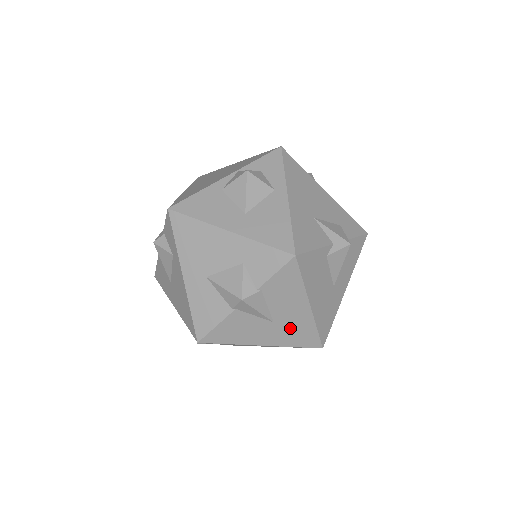
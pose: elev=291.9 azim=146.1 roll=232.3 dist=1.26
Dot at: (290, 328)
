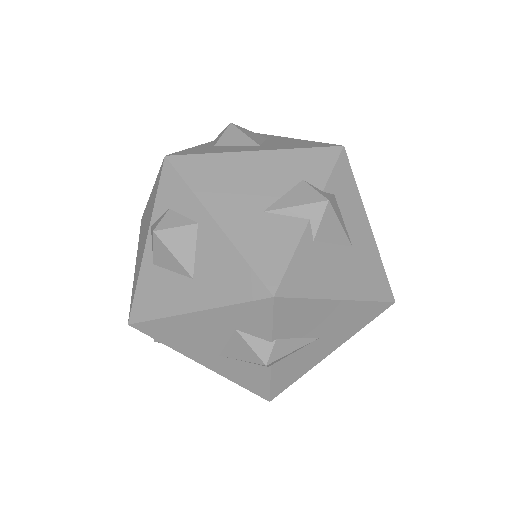
Dot at: (342, 325)
